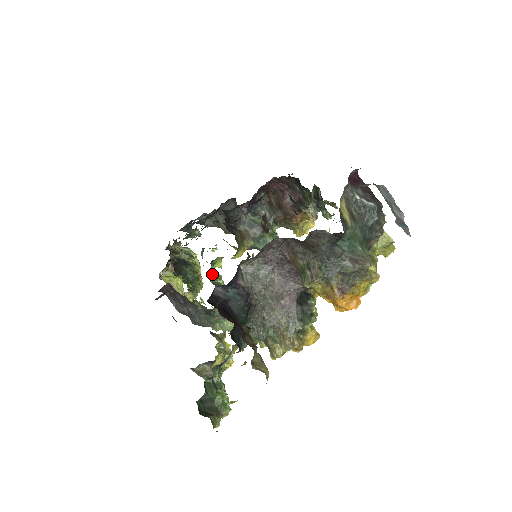
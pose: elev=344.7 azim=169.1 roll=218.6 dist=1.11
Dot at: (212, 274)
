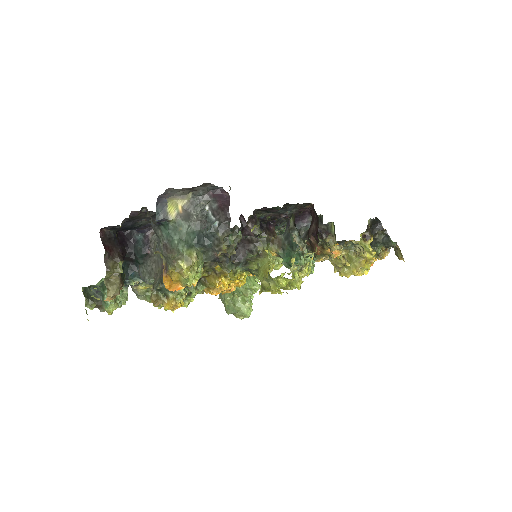
Dot at: occluded
